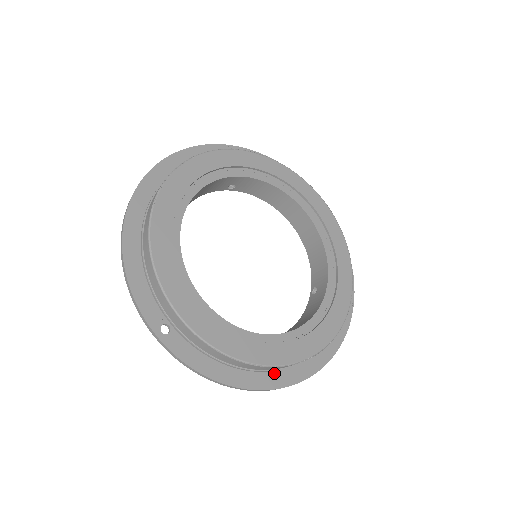
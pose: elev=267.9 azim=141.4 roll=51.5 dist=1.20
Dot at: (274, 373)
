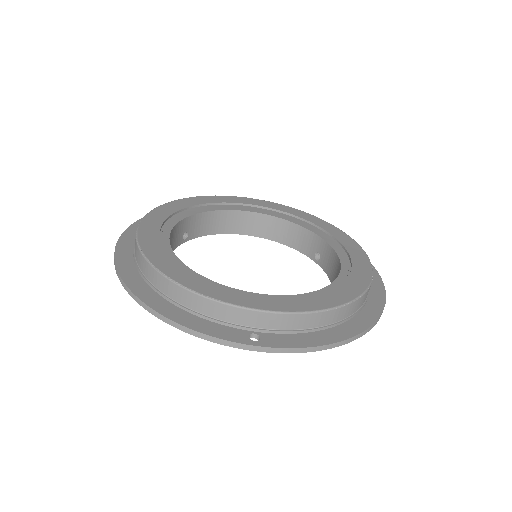
Dot at: (362, 312)
